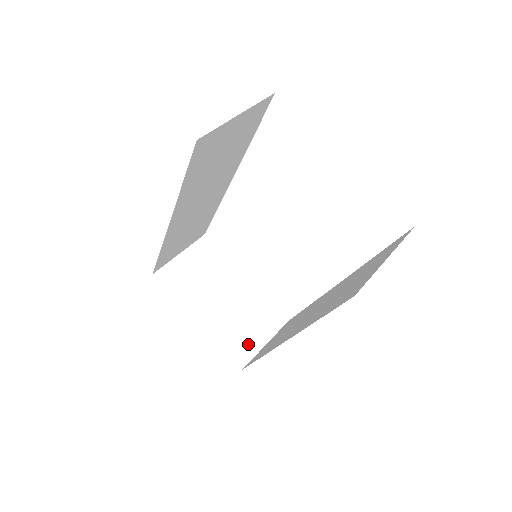
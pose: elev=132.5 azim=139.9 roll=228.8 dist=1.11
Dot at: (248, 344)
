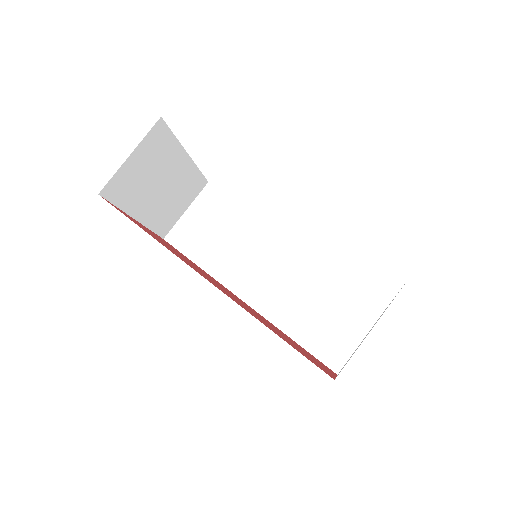
Dot at: (173, 217)
